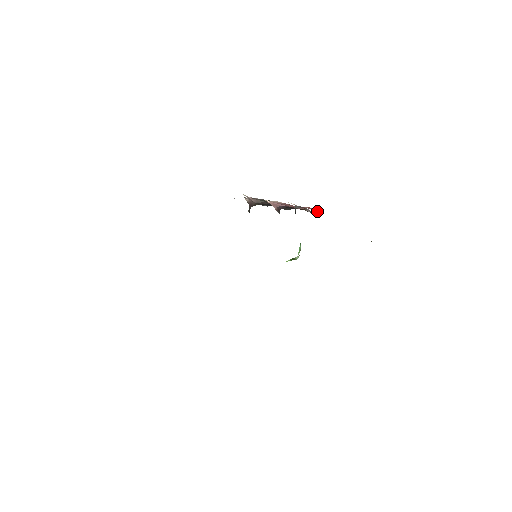
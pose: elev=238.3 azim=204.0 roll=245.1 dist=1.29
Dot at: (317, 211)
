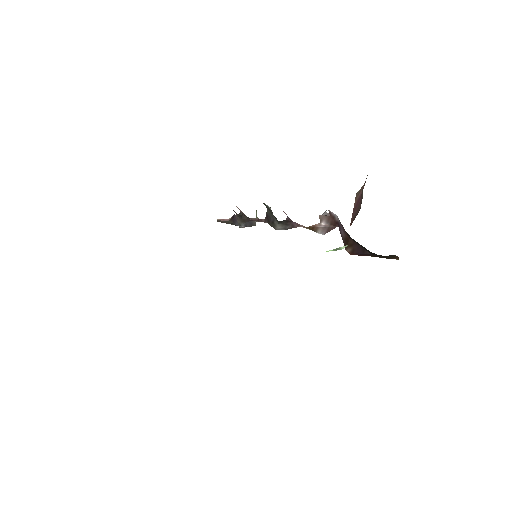
Dot at: (336, 226)
